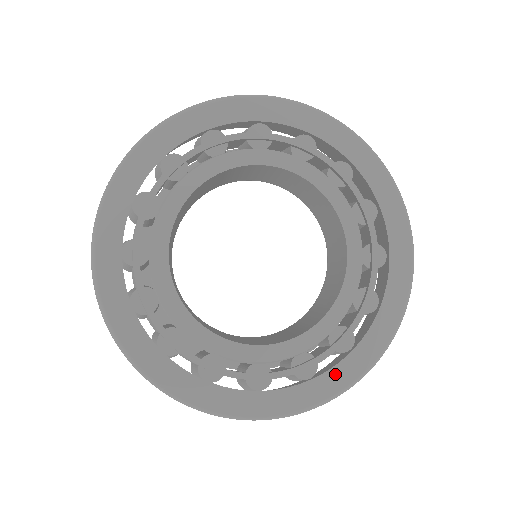
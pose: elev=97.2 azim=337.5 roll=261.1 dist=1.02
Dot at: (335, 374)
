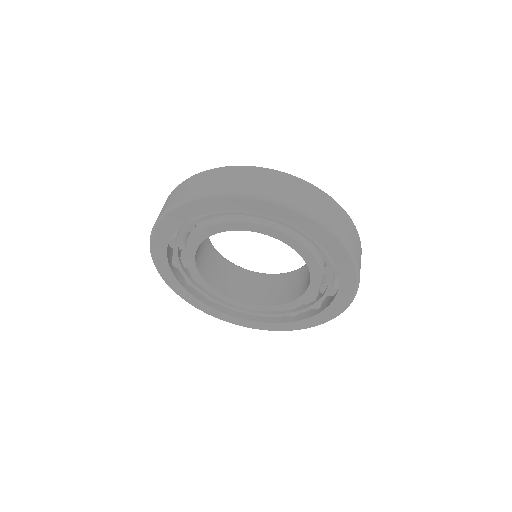
Dot at: (328, 311)
